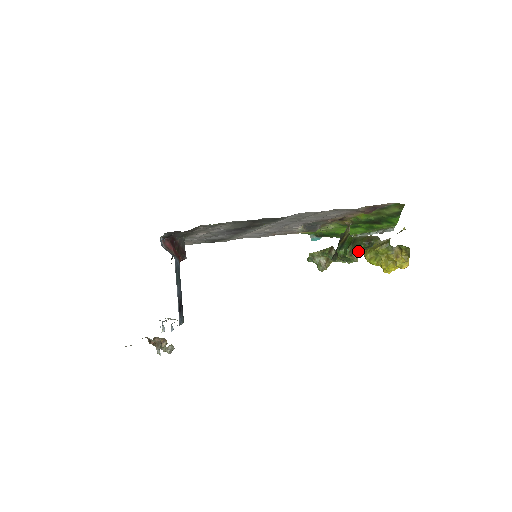
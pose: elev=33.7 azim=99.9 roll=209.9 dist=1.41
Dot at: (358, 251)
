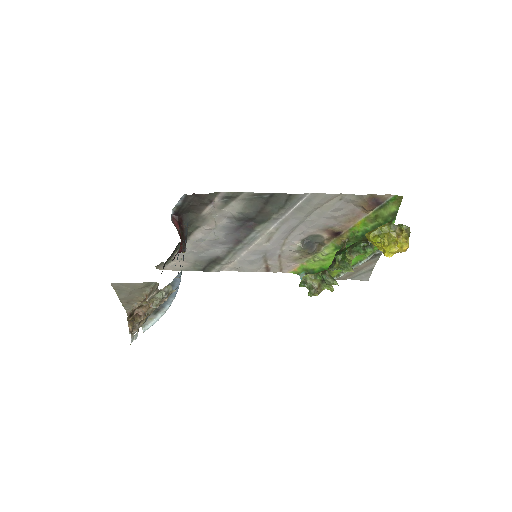
Dot at: (357, 251)
